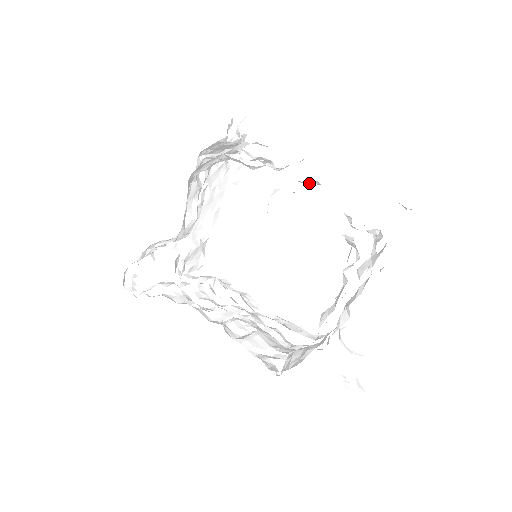
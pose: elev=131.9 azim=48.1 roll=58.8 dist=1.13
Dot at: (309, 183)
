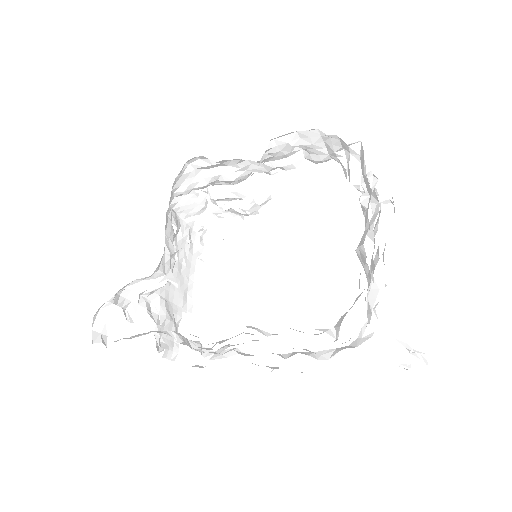
Dot at: (296, 150)
